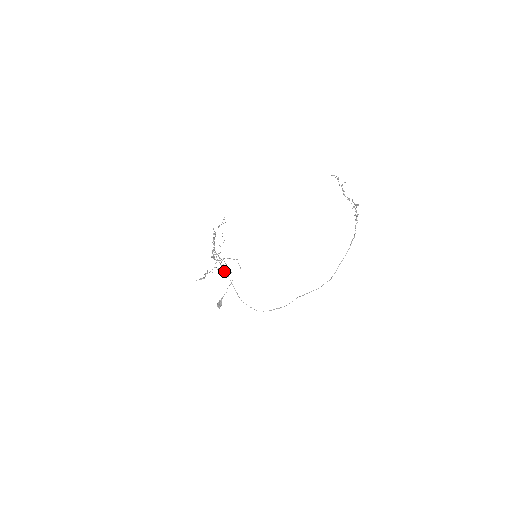
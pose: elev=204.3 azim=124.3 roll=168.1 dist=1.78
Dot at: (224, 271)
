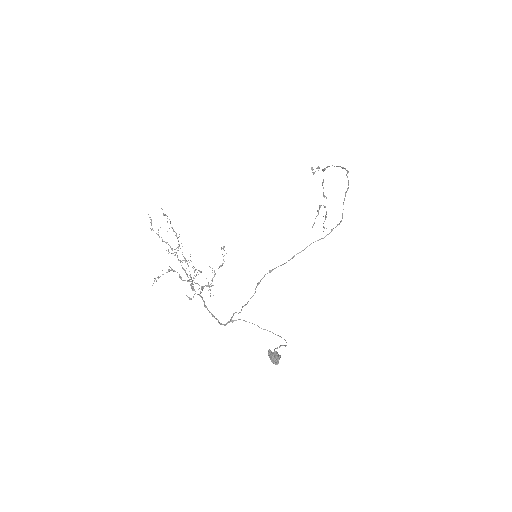
Dot at: occluded
